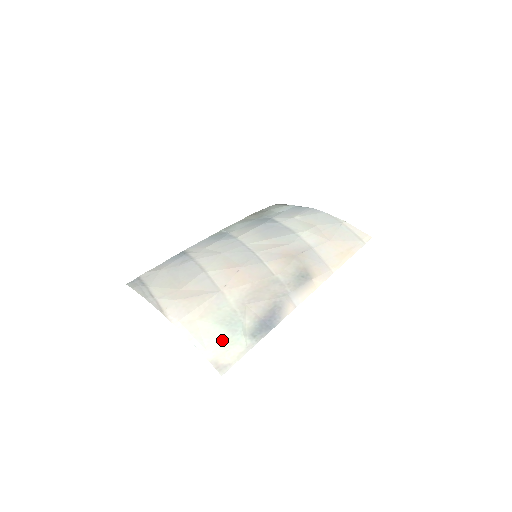
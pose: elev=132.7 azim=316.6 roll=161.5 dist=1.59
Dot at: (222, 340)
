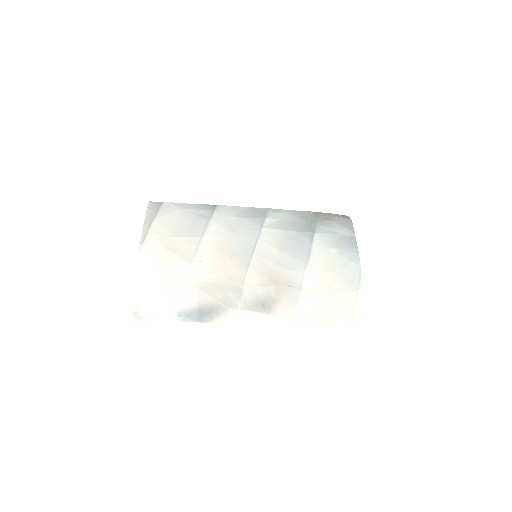
Dot at: (155, 298)
